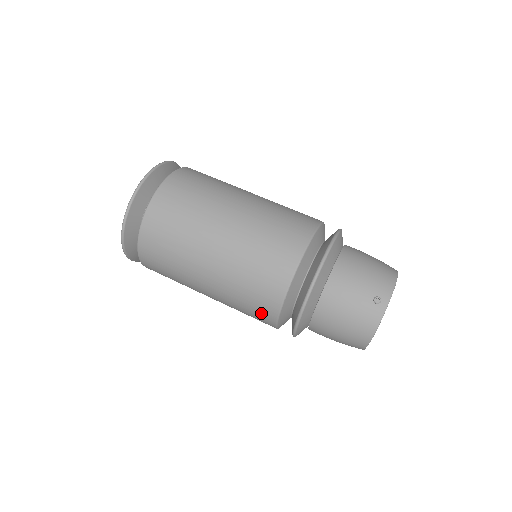
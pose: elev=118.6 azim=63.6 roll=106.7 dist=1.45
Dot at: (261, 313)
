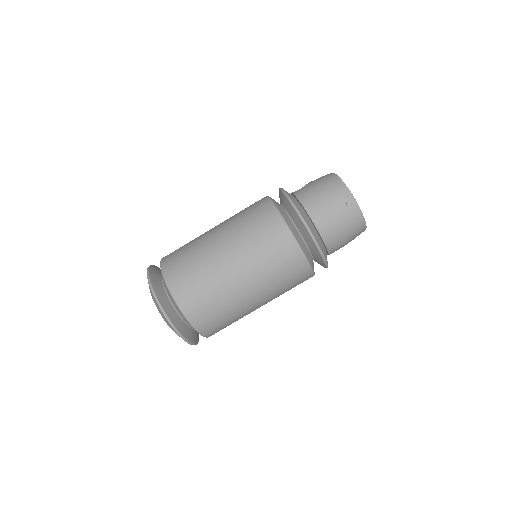
Dot at: (302, 281)
